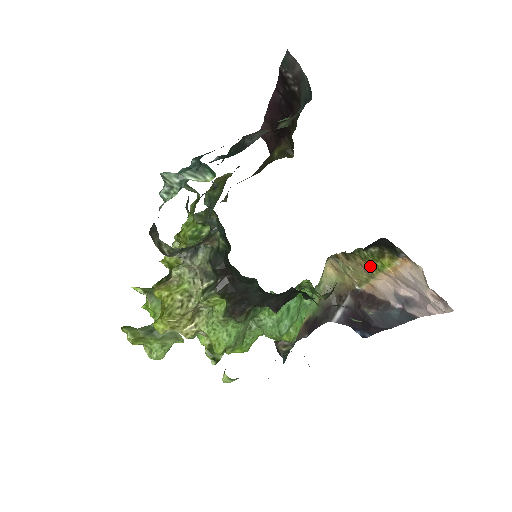
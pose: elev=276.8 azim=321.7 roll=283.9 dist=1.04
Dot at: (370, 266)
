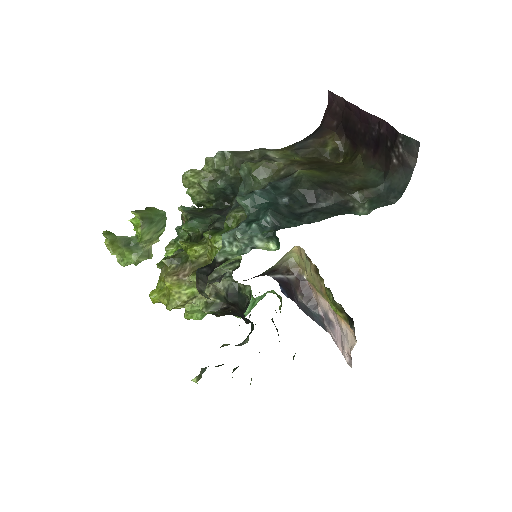
Dot at: (327, 297)
